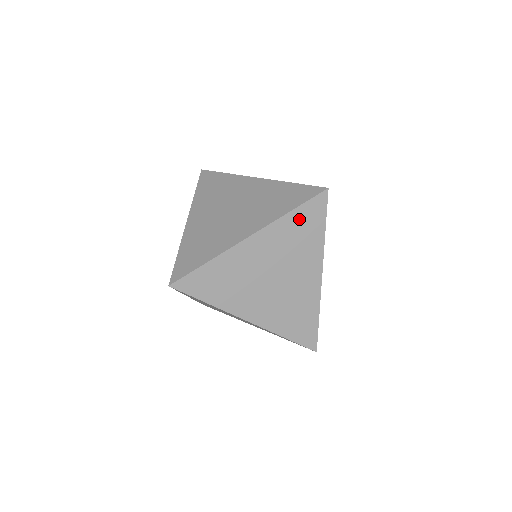
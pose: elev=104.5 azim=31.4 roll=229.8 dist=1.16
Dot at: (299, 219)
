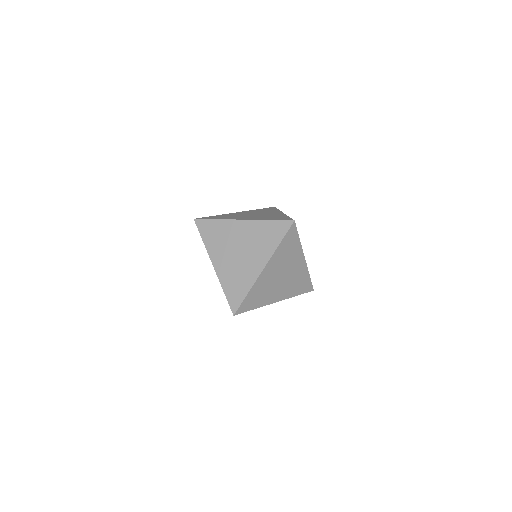
Dot at: (270, 227)
